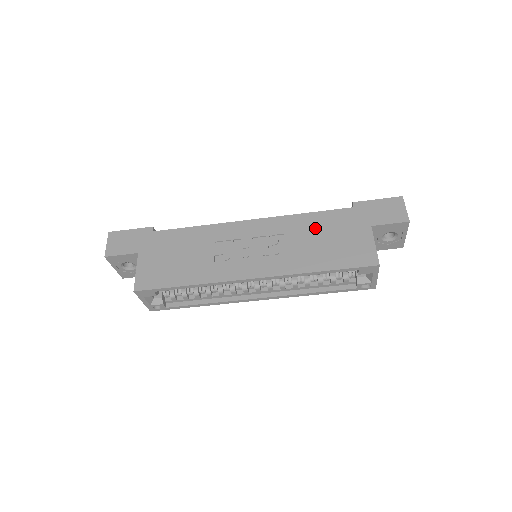
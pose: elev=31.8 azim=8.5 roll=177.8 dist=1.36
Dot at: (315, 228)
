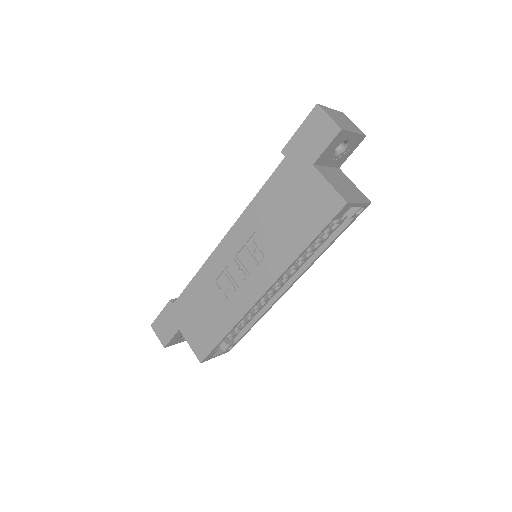
Dot at: (271, 207)
